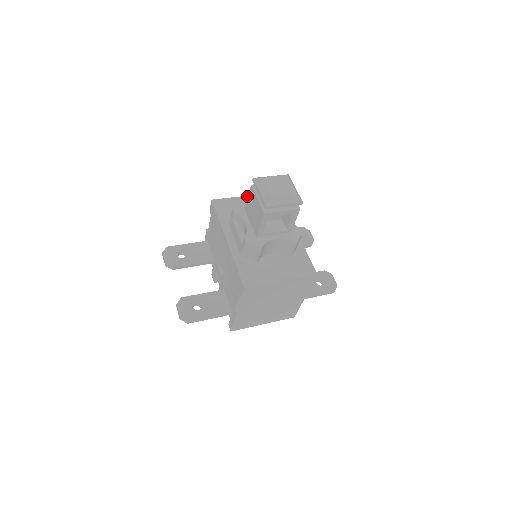
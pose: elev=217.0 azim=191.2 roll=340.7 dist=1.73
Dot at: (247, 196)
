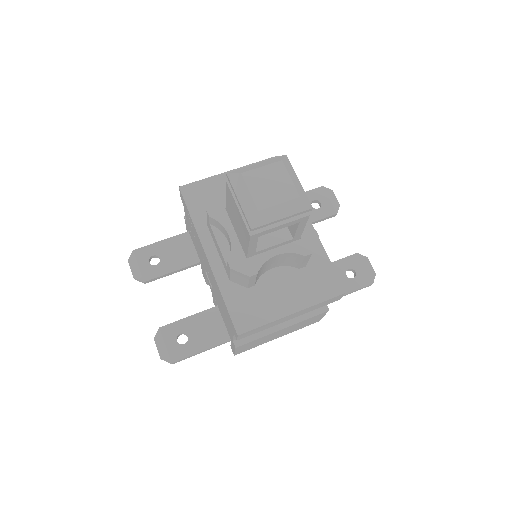
Dot at: occluded
